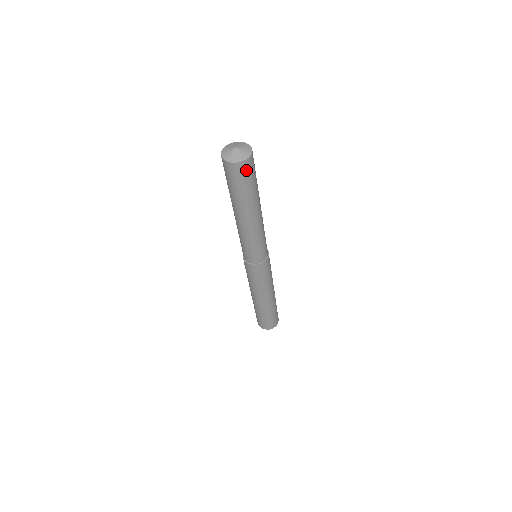
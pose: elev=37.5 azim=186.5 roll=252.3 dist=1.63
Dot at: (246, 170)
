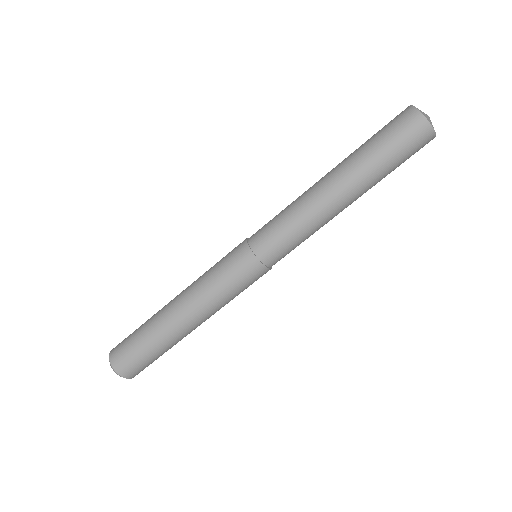
Dot at: (420, 143)
